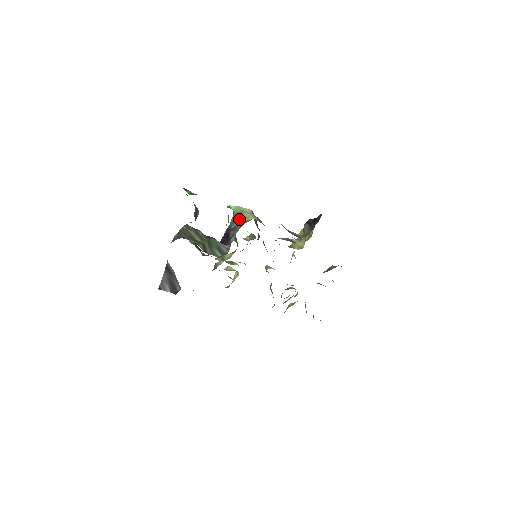
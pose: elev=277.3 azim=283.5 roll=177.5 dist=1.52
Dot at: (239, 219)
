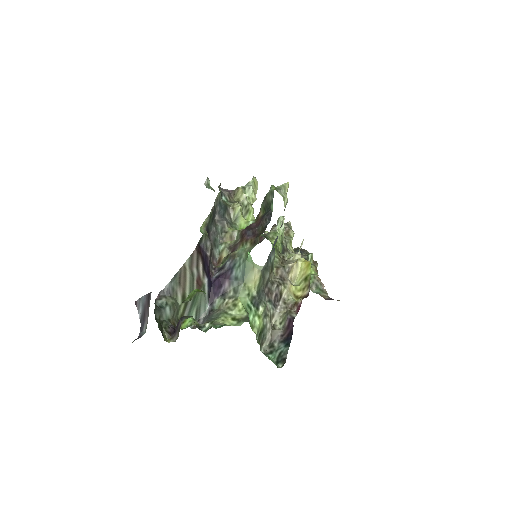
Dot at: (243, 274)
